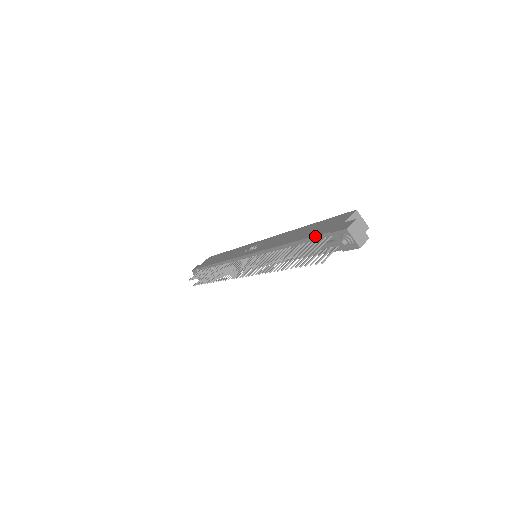
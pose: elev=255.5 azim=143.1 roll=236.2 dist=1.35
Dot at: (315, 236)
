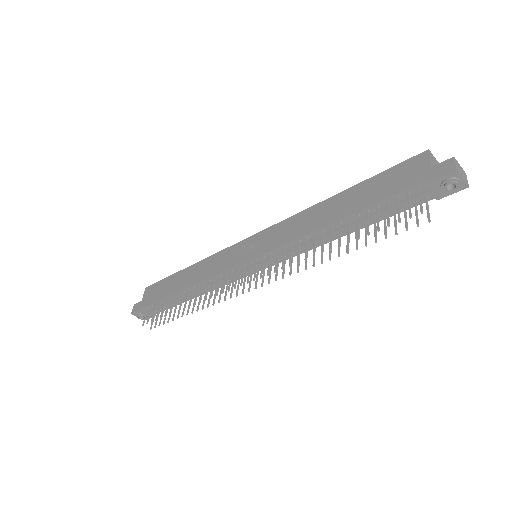
Dot at: (392, 196)
